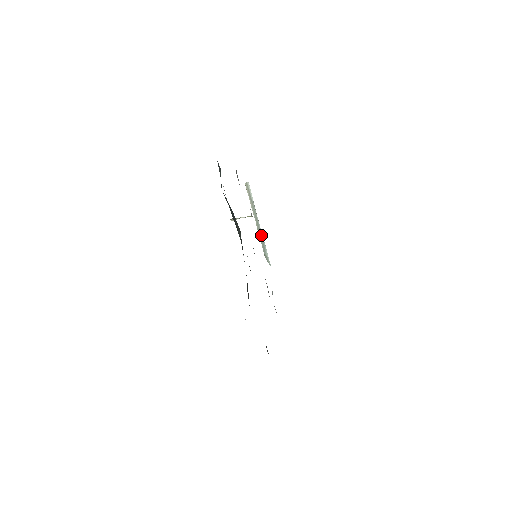
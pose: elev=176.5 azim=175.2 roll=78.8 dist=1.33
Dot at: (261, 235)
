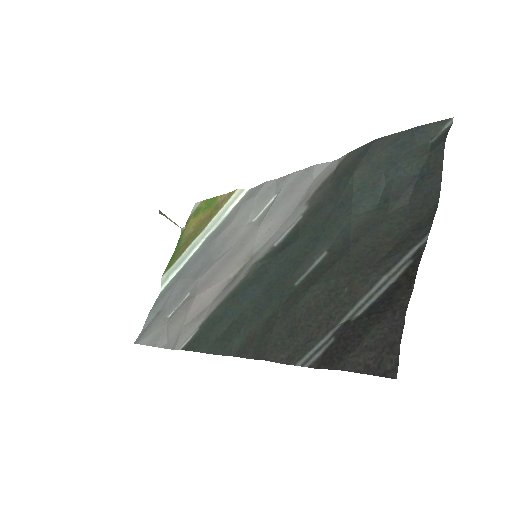
Dot at: (192, 250)
